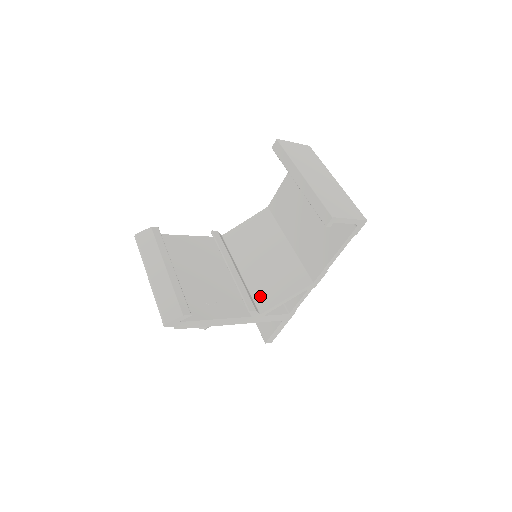
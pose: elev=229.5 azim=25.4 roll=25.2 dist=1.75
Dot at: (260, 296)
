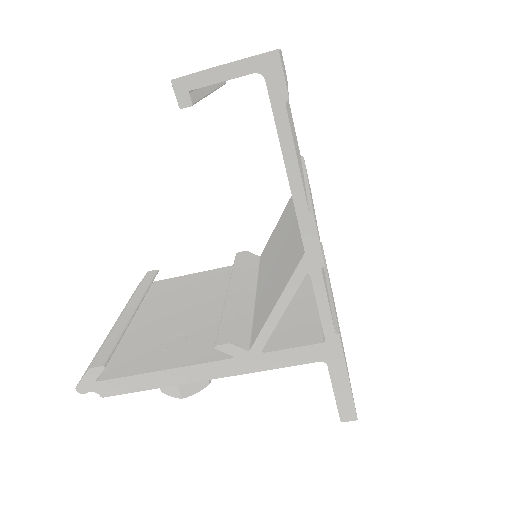
Dot at: (257, 319)
